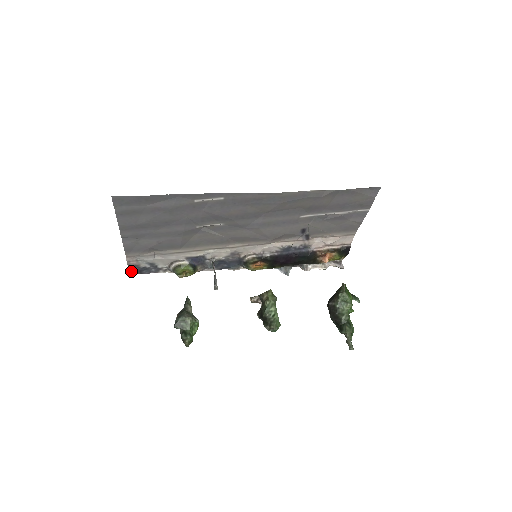
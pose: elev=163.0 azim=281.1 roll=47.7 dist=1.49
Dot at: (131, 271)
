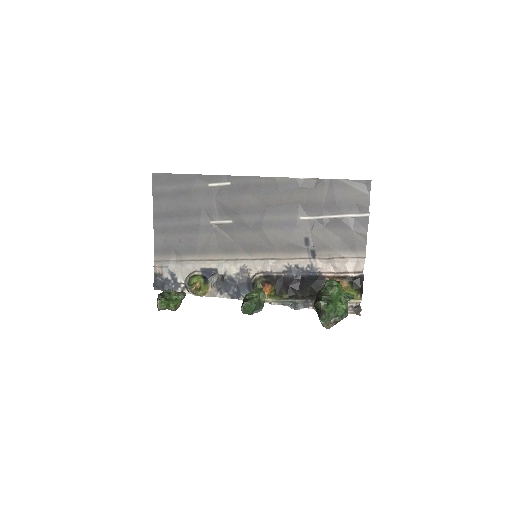
Dot at: (155, 283)
